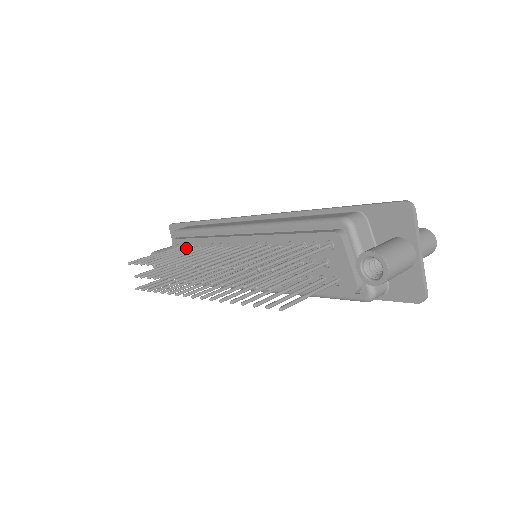
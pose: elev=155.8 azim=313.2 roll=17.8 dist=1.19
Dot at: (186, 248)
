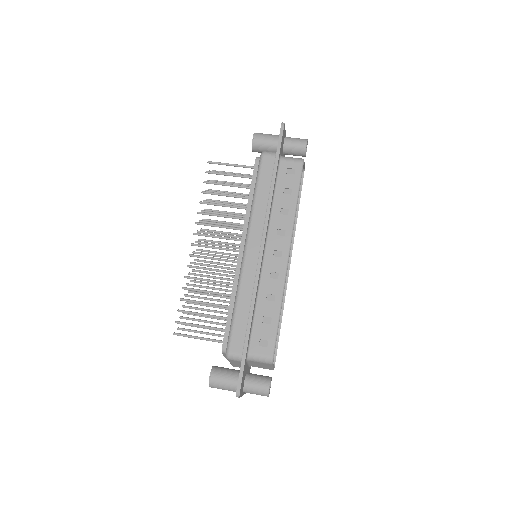
Dot at: (246, 187)
